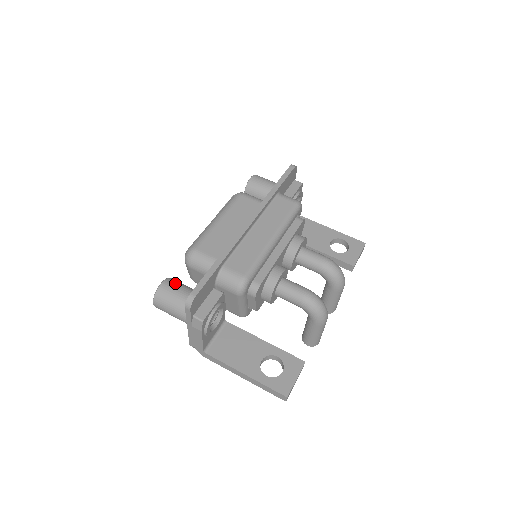
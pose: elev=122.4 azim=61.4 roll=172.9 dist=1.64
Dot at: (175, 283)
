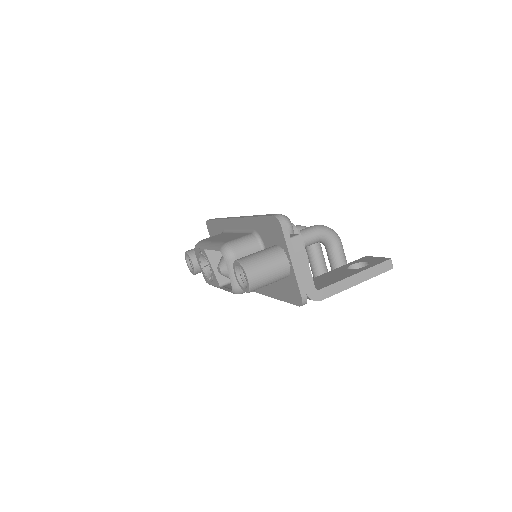
Dot at: occluded
